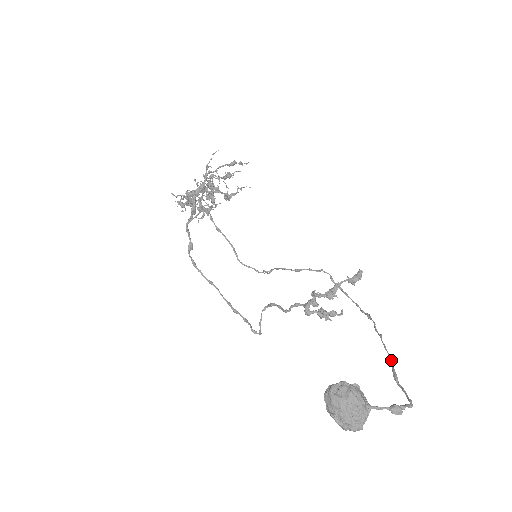
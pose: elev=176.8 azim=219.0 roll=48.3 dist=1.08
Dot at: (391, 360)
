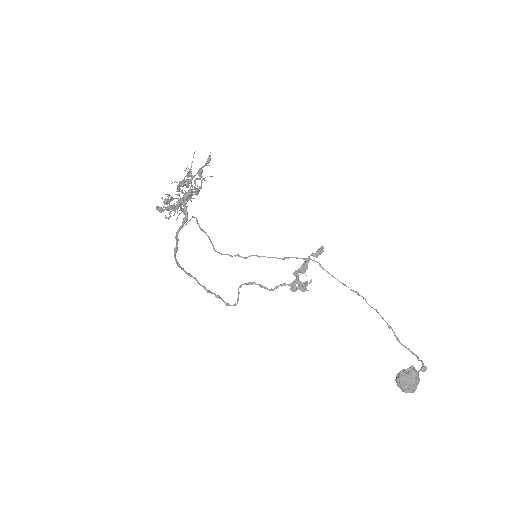
Dot at: (391, 328)
